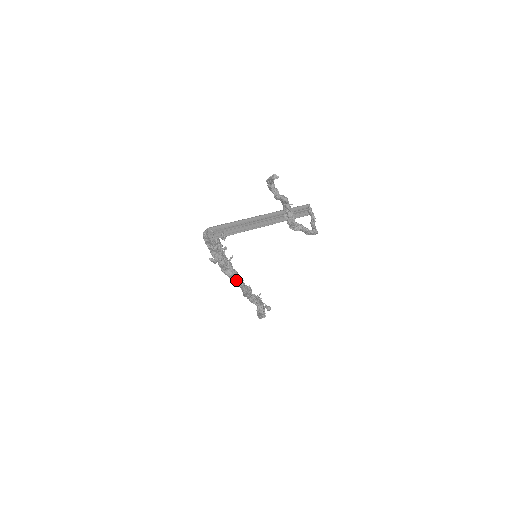
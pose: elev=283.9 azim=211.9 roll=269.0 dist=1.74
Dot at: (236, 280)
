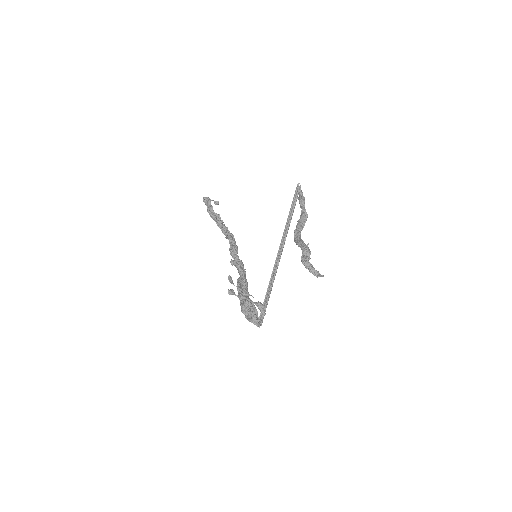
Dot at: occluded
